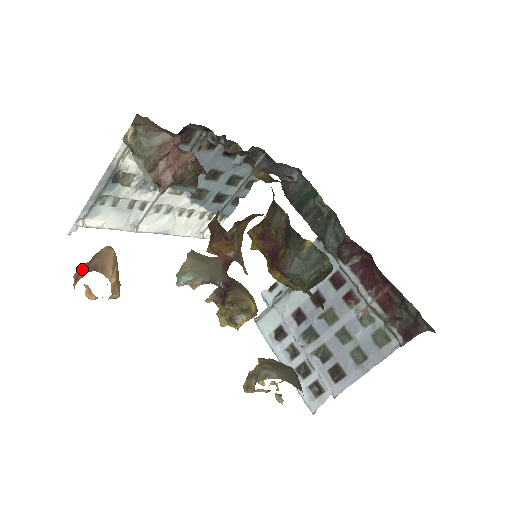
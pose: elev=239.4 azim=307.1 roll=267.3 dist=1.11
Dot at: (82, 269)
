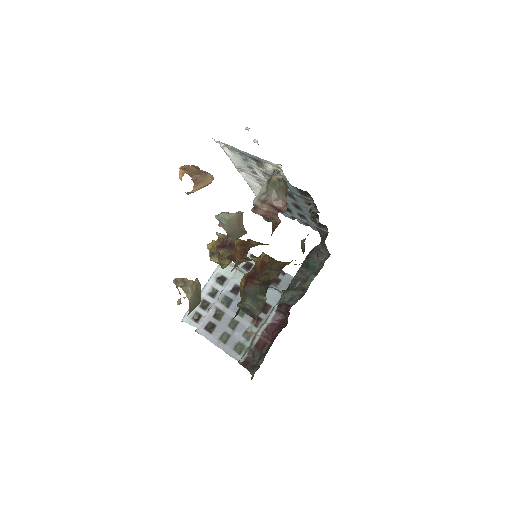
Dot at: (192, 170)
